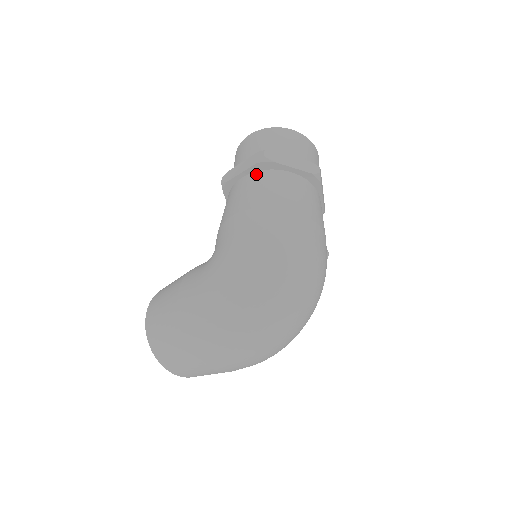
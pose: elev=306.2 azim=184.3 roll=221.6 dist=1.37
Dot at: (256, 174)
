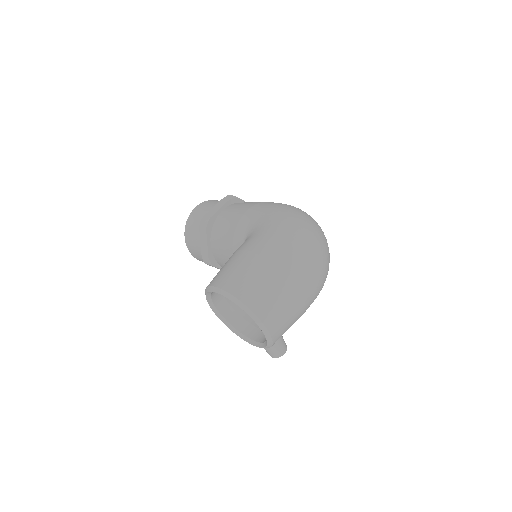
Dot at: (233, 204)
